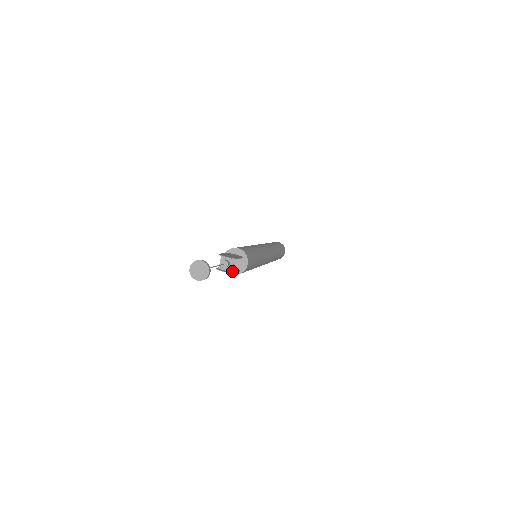
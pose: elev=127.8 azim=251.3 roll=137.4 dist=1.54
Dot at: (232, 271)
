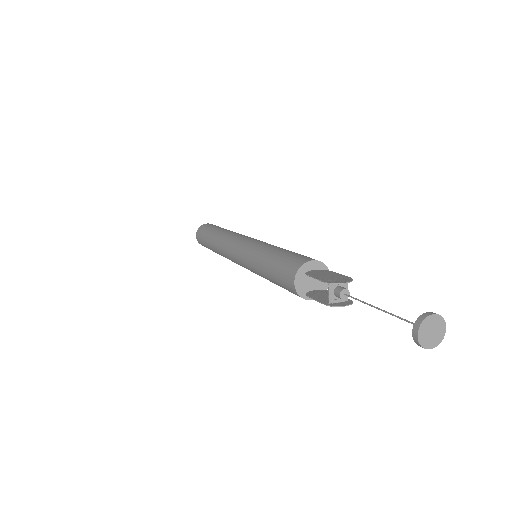
Dot at: occluded
